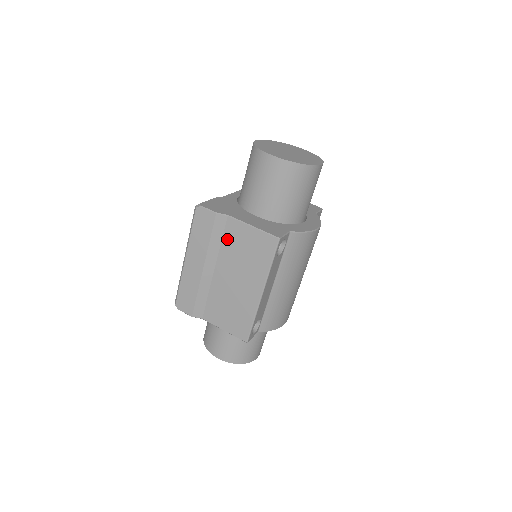
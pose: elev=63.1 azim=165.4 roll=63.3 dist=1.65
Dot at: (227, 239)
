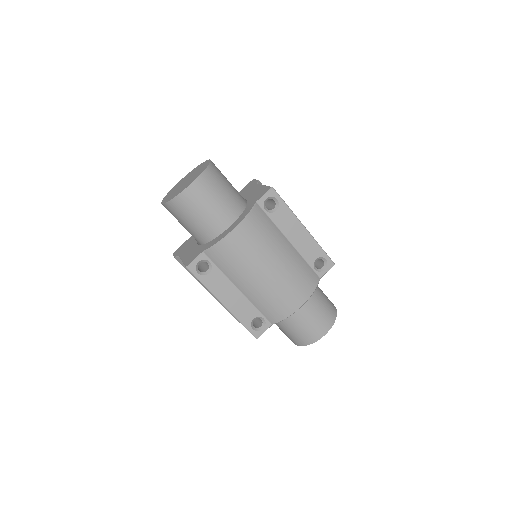
Dot at: occluded
